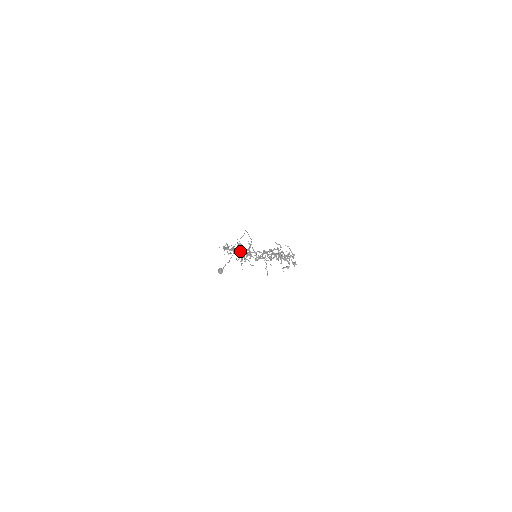
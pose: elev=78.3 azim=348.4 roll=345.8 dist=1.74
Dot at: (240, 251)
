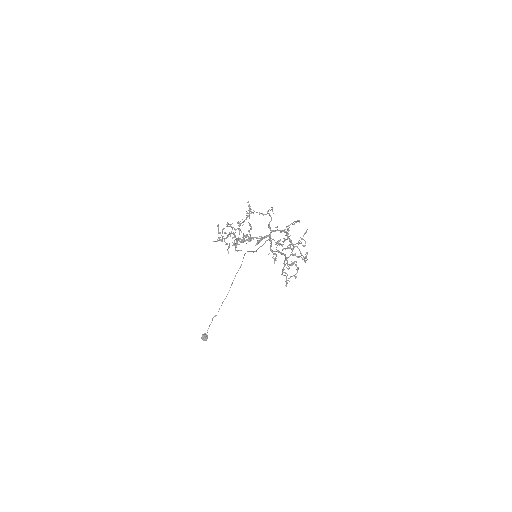
Dot at: occluded
